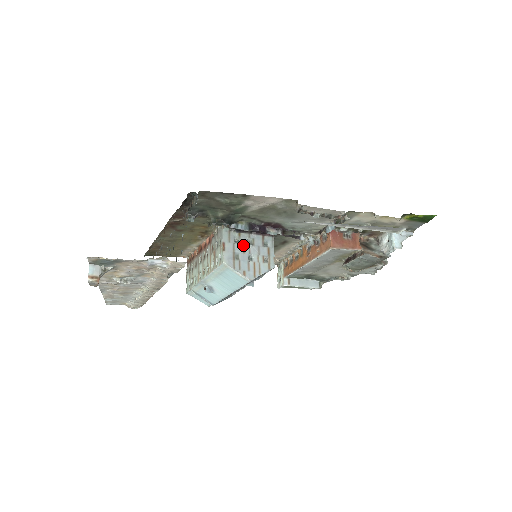
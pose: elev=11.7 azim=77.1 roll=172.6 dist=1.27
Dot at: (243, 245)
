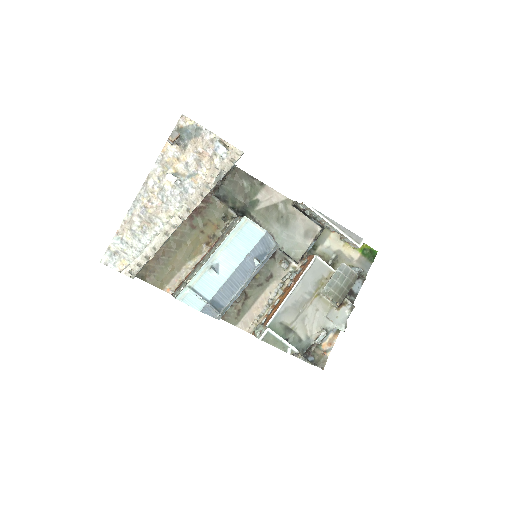
Dot at: occluded
